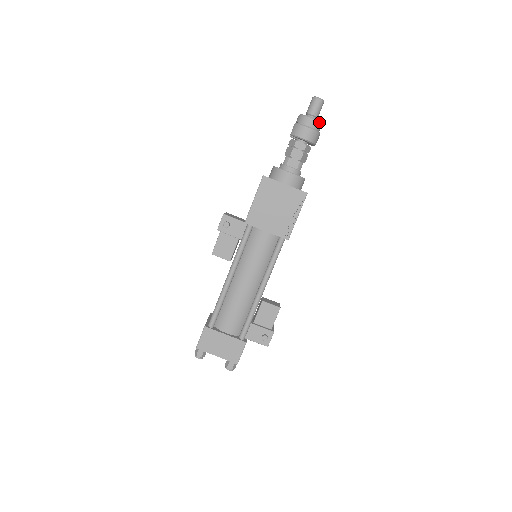
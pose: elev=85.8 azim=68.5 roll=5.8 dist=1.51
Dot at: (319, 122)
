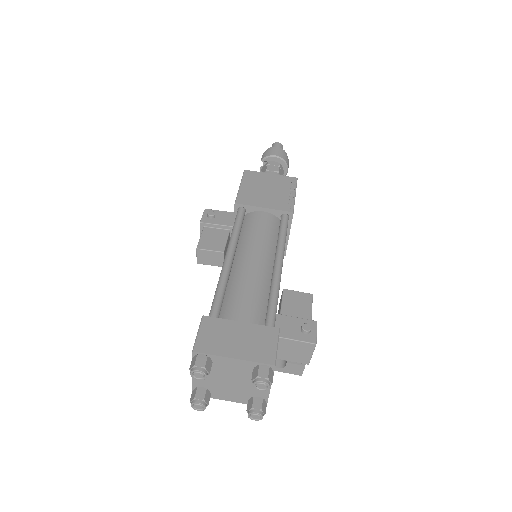
Dot at: (285, 152)
